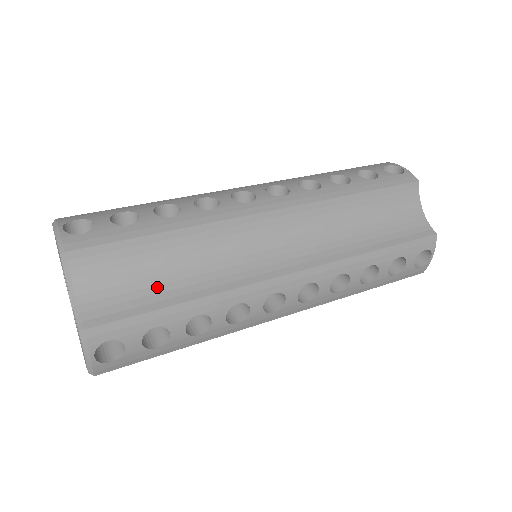
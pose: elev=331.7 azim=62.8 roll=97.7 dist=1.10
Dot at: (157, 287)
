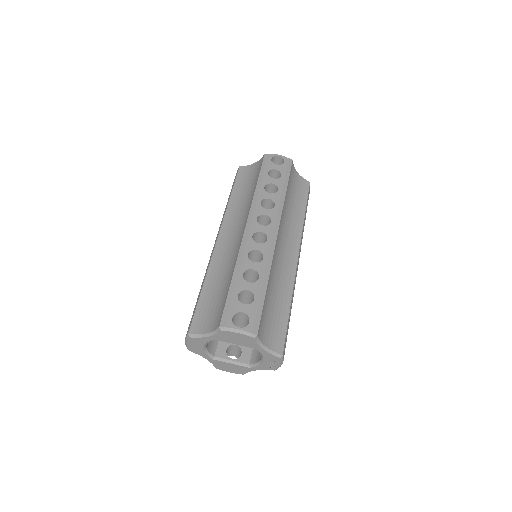
Dot at: (278, 313)
